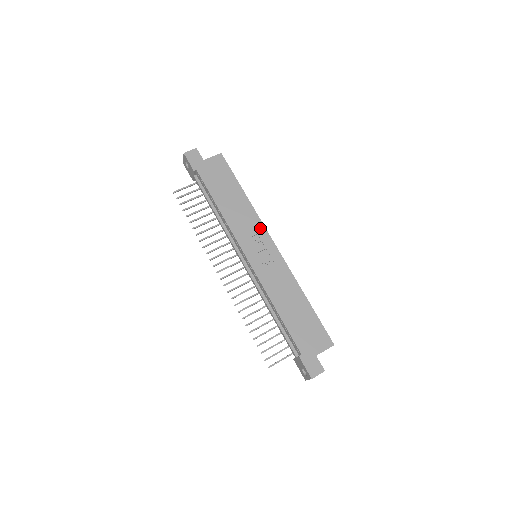
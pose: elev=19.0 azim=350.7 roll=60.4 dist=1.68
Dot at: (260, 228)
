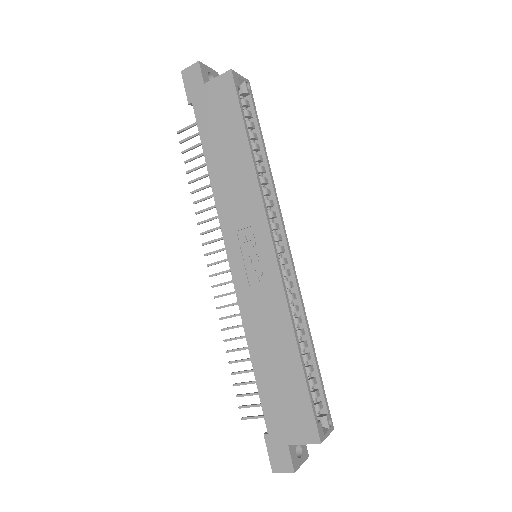
Dot at: (258, 216)
